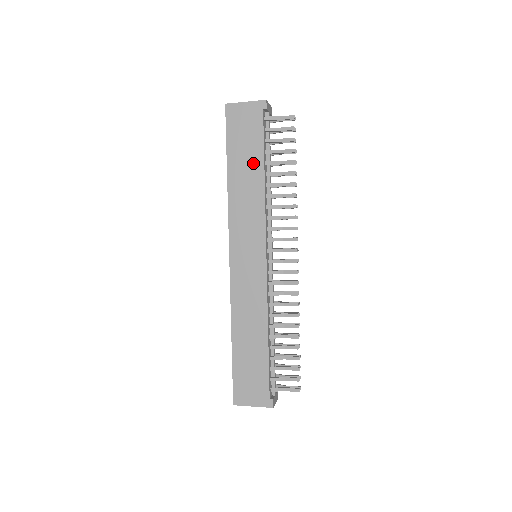
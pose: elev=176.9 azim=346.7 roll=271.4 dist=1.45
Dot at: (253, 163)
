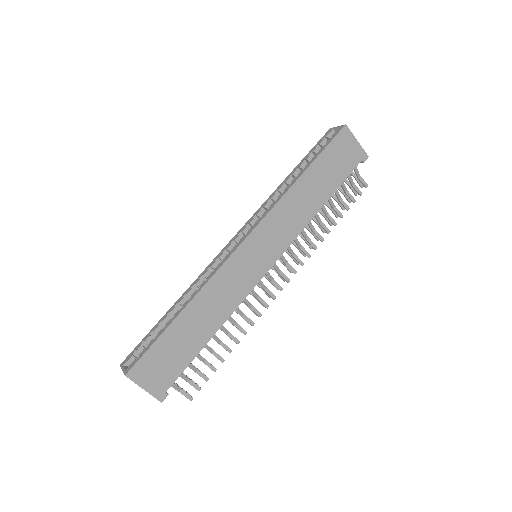
Dot at: (325, 188)
